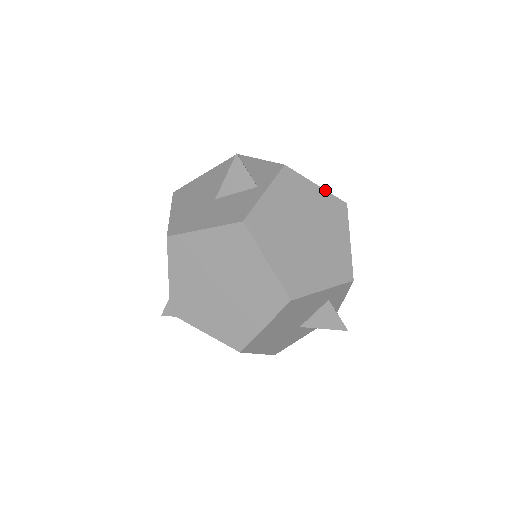
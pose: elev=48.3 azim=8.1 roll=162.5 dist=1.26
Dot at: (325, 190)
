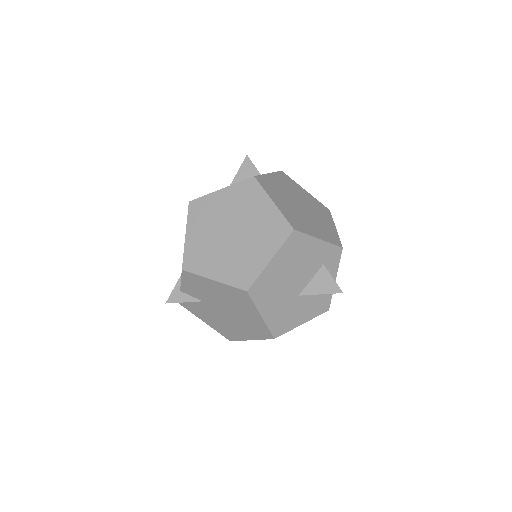
Dot at: (312, 196)
